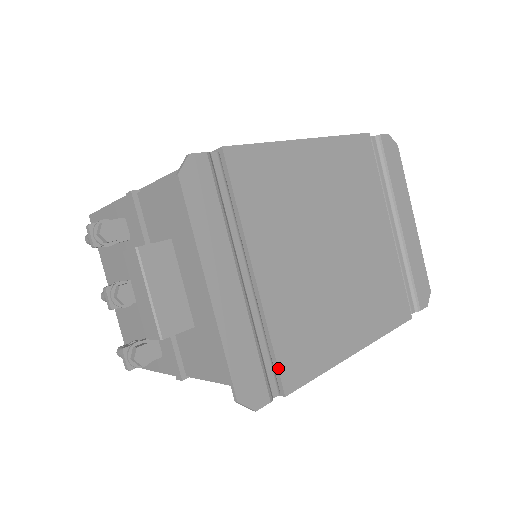
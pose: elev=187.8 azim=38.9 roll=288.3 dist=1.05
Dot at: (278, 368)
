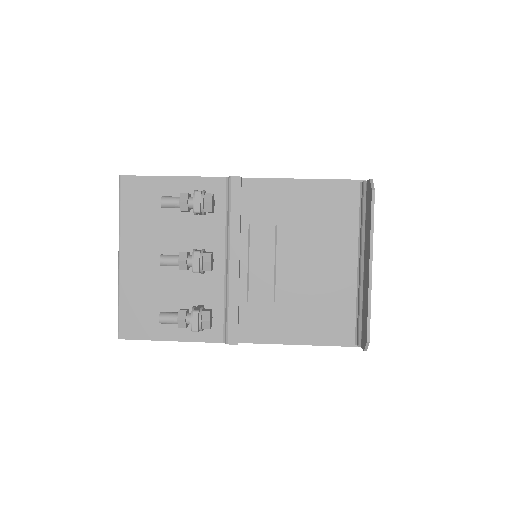
Dot at: occluded
